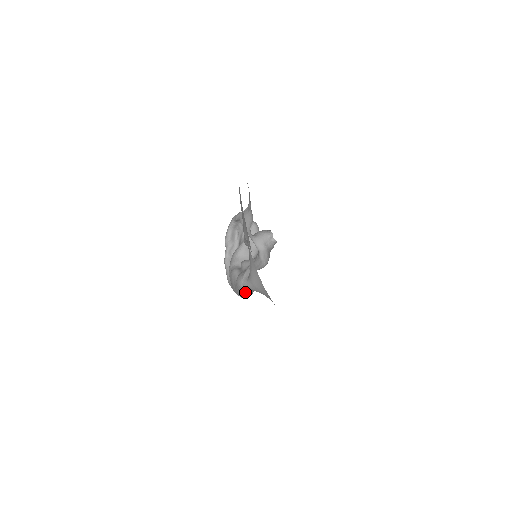
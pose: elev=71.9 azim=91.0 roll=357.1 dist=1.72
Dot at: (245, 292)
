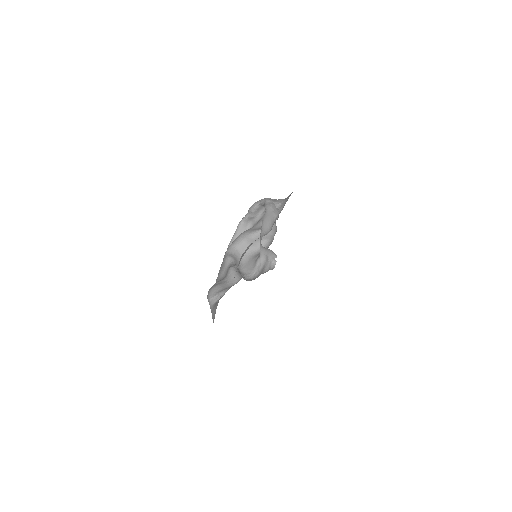
Dot at: occluded
